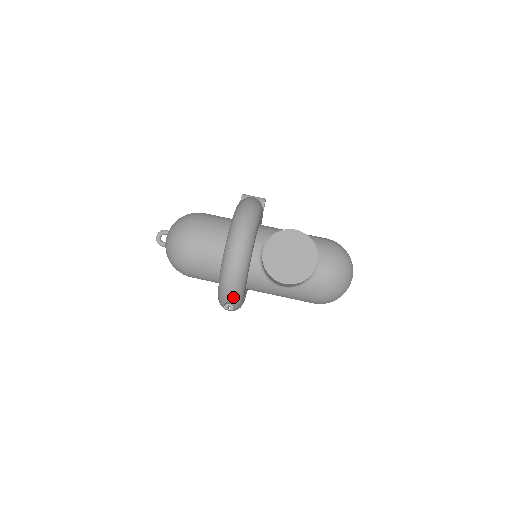
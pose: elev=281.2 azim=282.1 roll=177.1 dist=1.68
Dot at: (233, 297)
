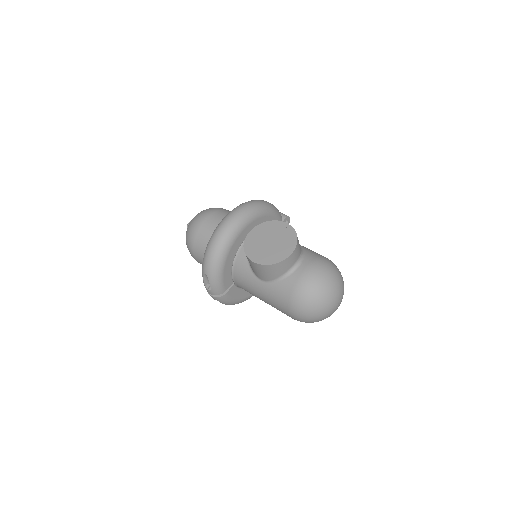
Dot at: (210, 268)
